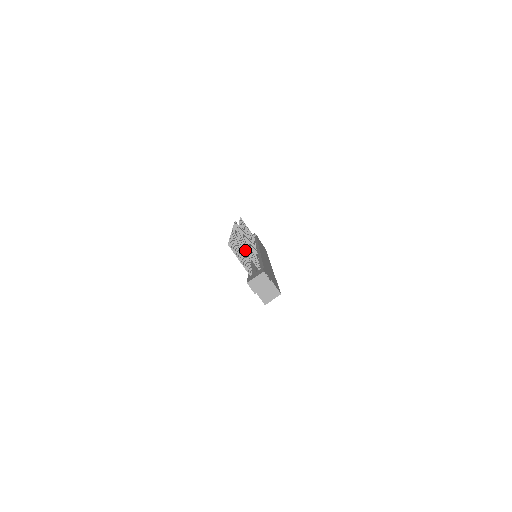
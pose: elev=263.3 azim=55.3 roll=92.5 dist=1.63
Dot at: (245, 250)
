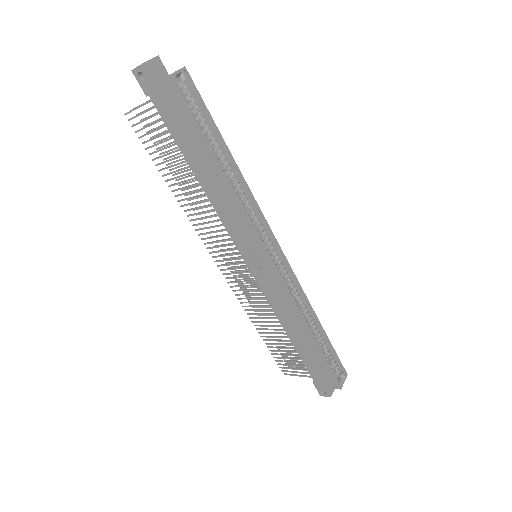
Dot at: occluded
